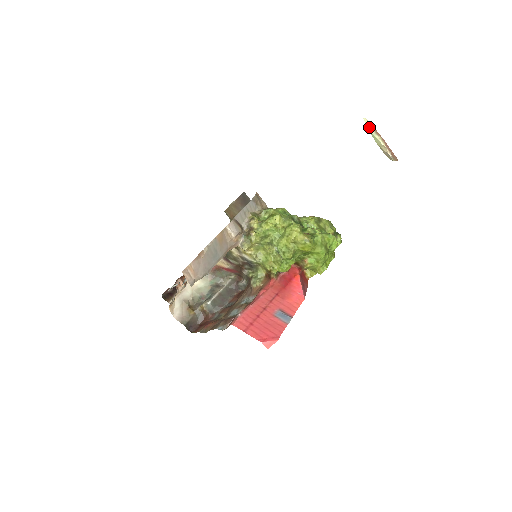
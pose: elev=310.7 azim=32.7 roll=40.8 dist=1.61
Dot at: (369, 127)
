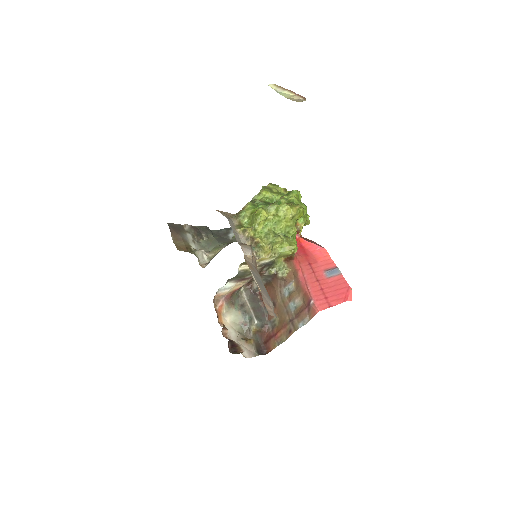
Dot at: (276, 89)
